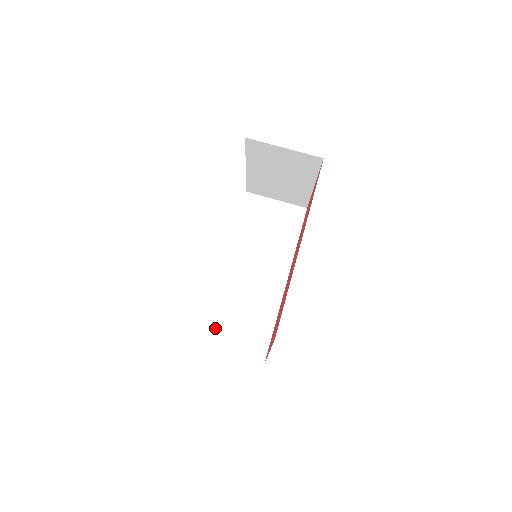
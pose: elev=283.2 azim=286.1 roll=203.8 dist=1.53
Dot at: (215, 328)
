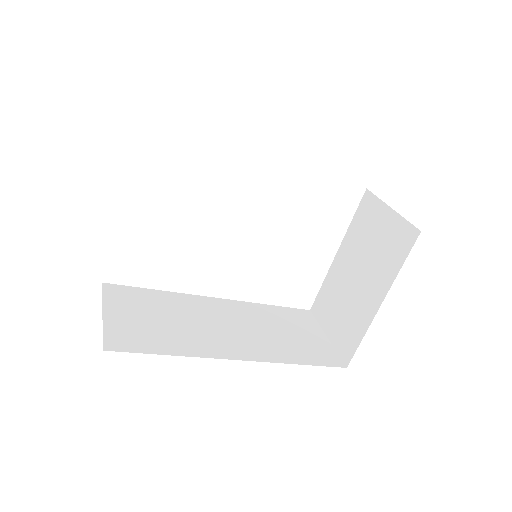
Dot at: (131, 296)
